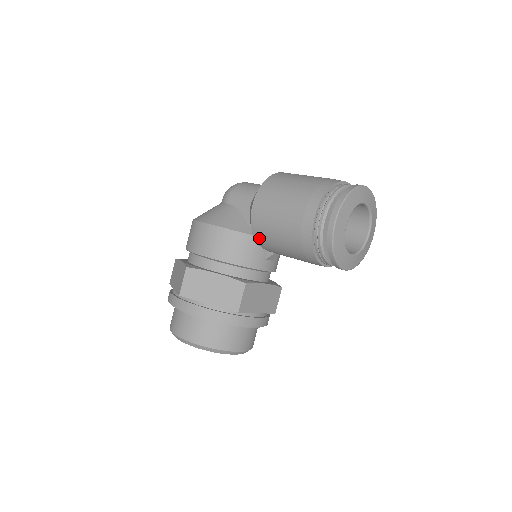
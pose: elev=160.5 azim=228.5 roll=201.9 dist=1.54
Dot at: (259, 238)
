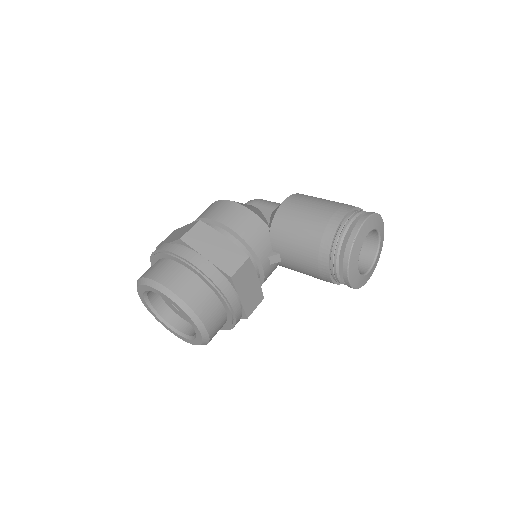
Dot at: (276, 229)
